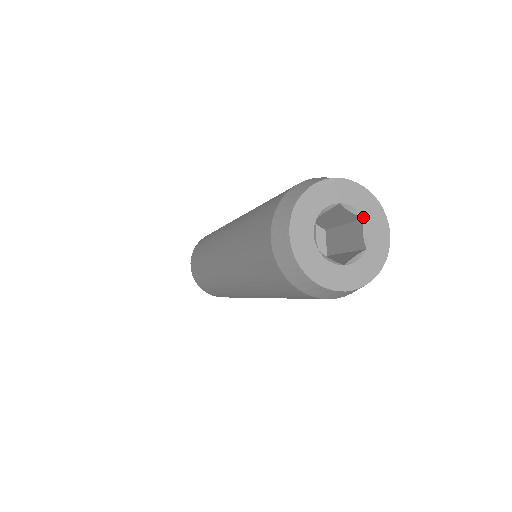
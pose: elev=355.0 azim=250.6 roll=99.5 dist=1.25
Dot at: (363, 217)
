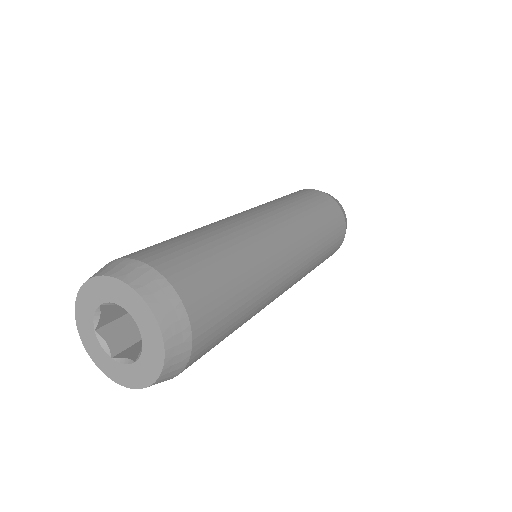
Dot at: (141, 335)
